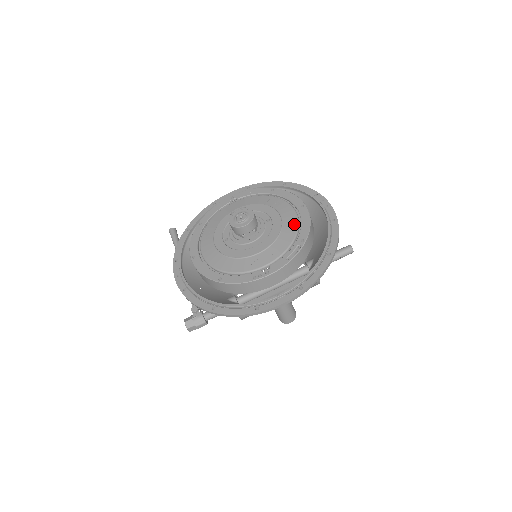
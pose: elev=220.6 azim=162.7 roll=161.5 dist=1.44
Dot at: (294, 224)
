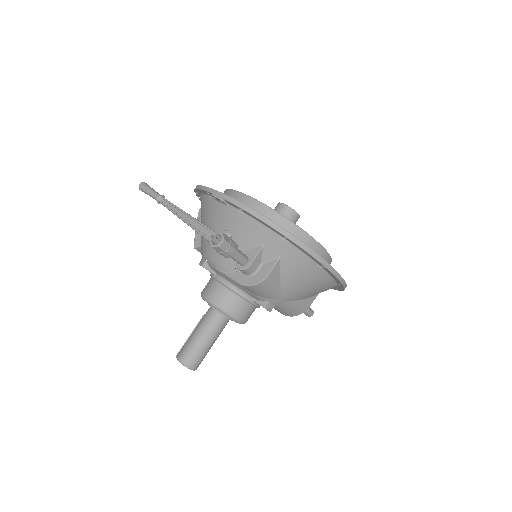
Dot at: occluded
